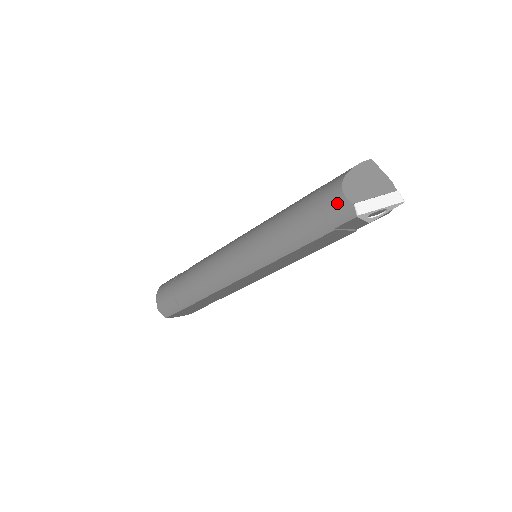
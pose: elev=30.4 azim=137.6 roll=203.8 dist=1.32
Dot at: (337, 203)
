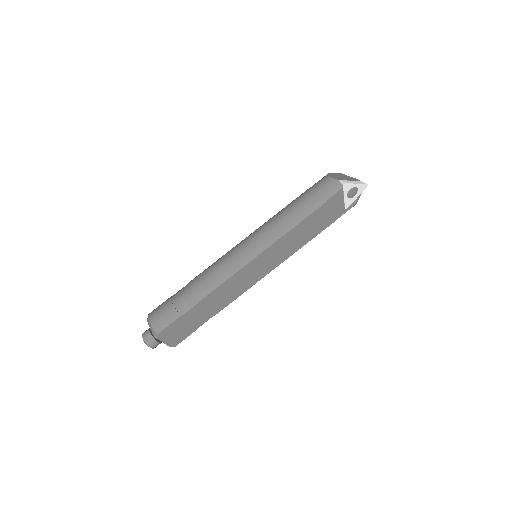
Dot at: (327, 183)
